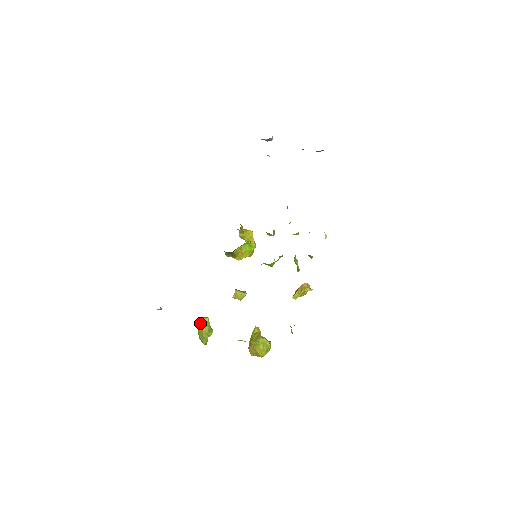
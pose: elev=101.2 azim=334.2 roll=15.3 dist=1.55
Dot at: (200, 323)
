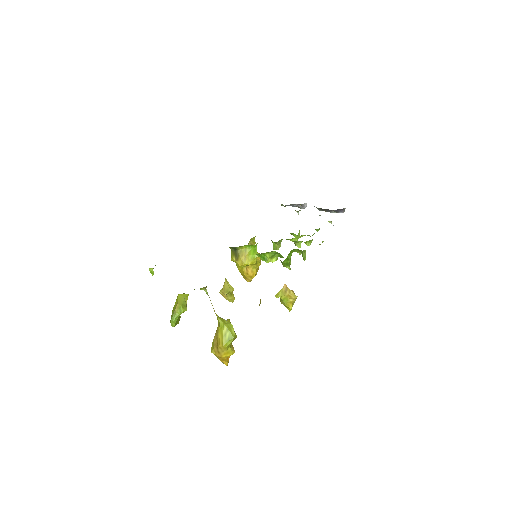
Dot at: (179, 295)
